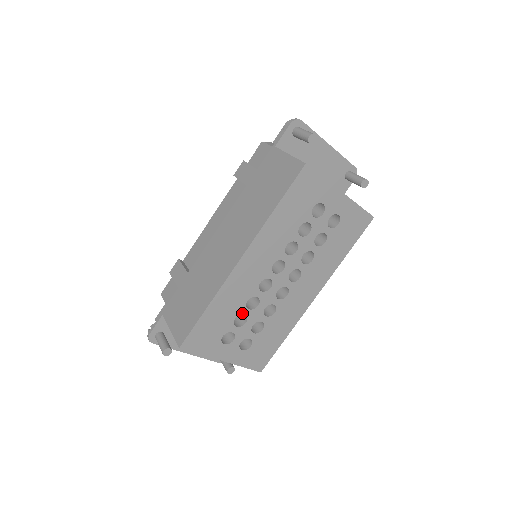
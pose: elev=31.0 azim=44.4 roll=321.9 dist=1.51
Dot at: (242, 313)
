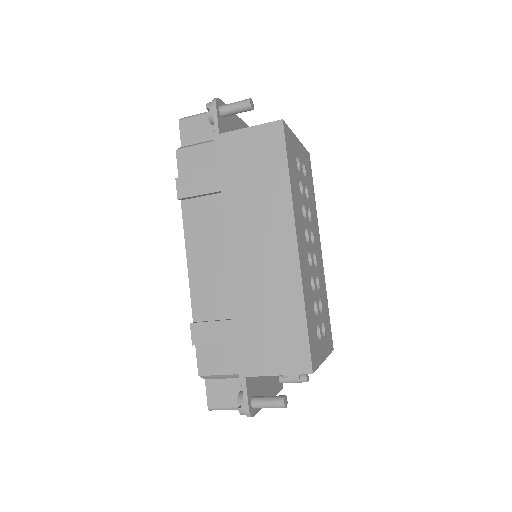
Dot at: (313, 300)
